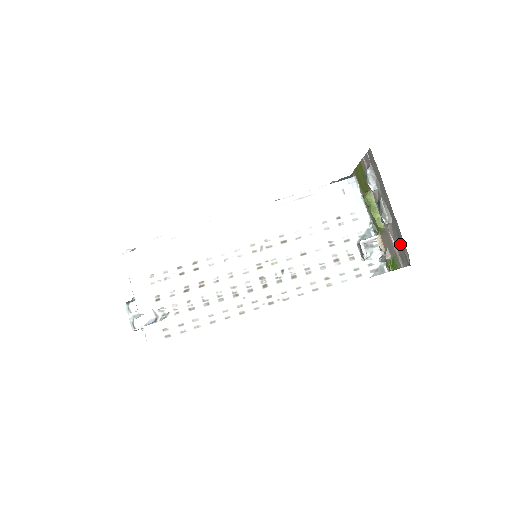
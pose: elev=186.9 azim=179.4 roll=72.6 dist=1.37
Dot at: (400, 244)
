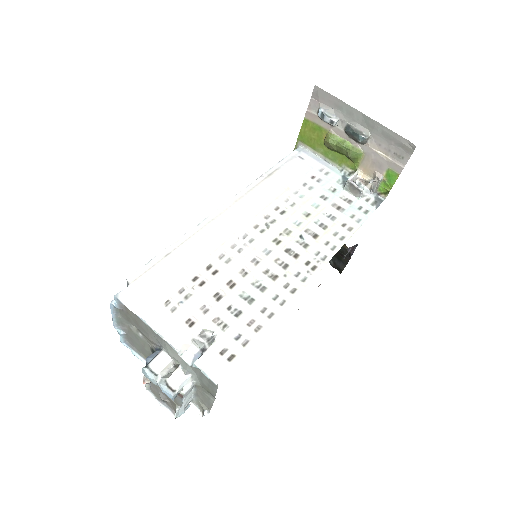
Dot at: (392, 143)
